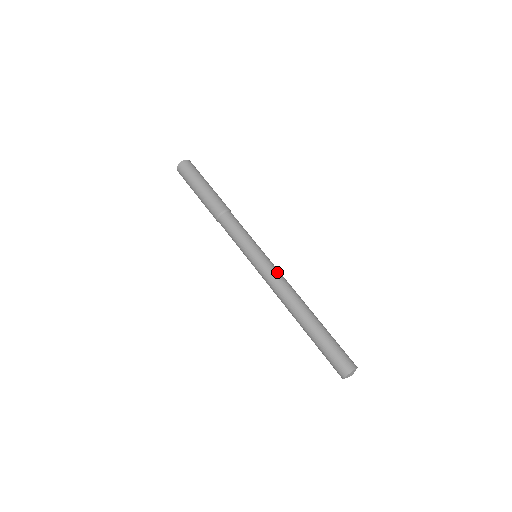
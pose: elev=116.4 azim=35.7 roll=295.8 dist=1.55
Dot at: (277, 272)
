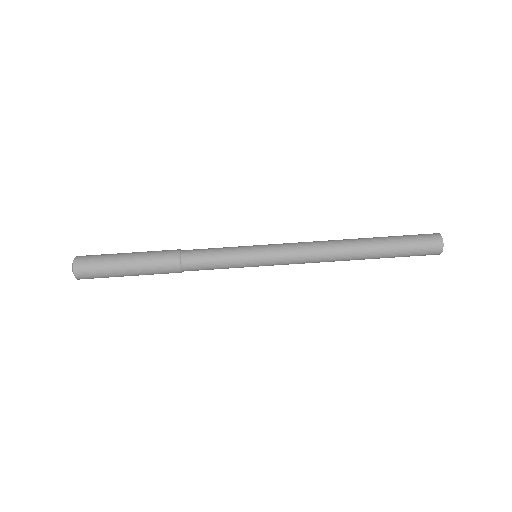
Dot at: (292, 243)
